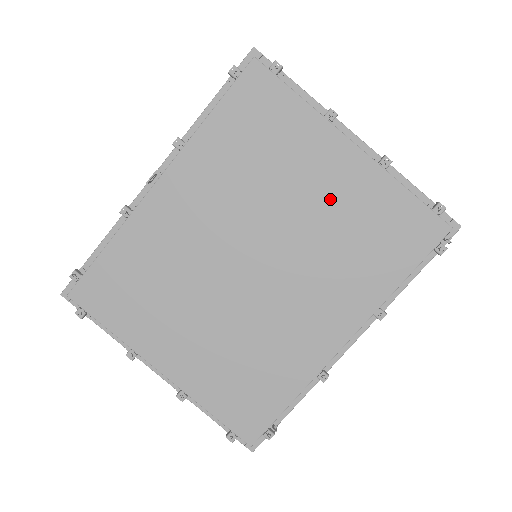
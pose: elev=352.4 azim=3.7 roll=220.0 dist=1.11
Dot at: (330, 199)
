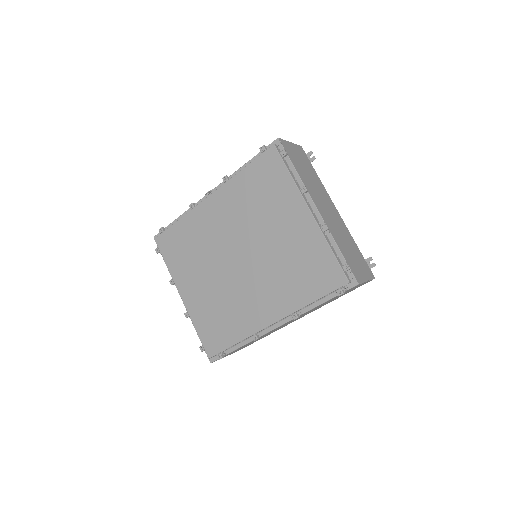
Dot at: (288, 238)
